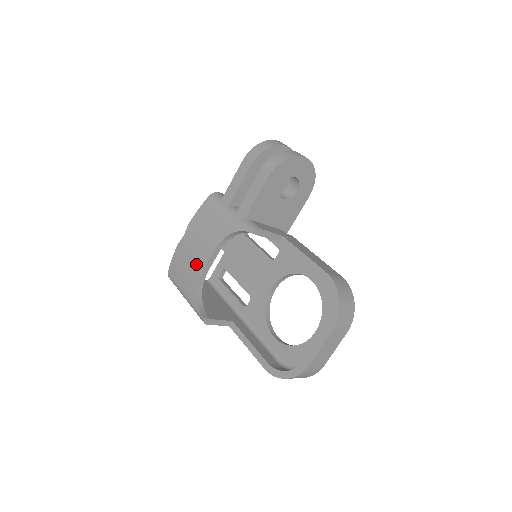
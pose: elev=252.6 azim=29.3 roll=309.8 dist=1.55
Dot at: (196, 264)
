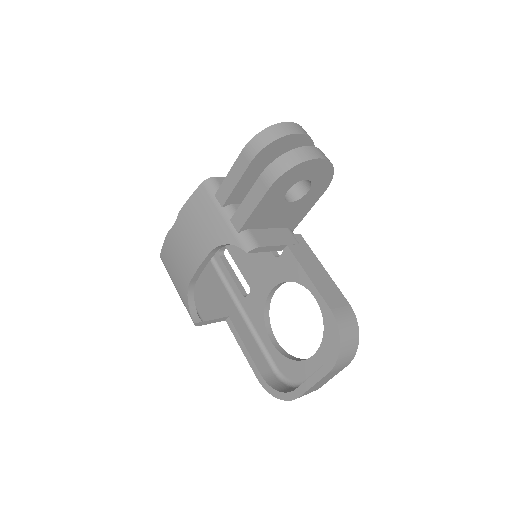
Dot at: (187, 265)
